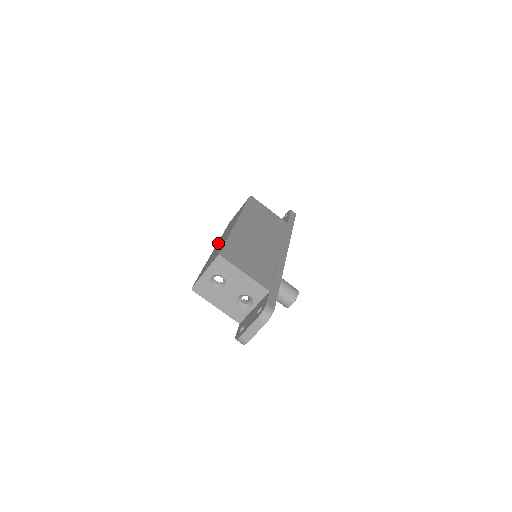
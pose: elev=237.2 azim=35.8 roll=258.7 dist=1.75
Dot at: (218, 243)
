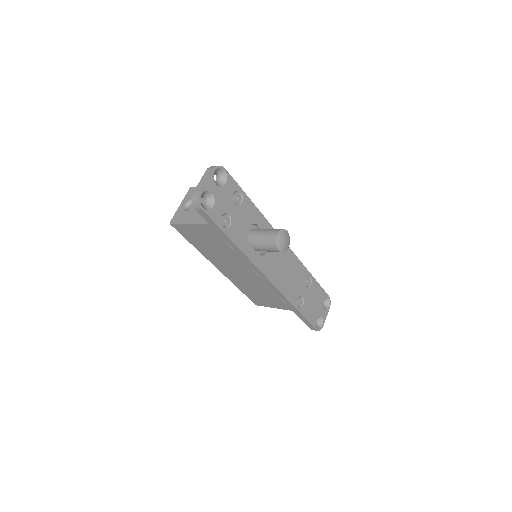
Dot at: occluded
